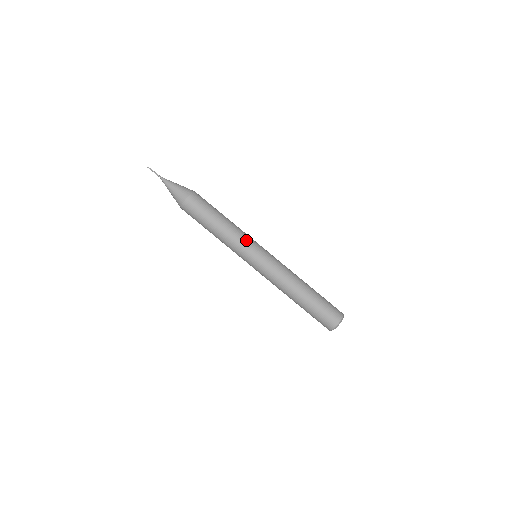
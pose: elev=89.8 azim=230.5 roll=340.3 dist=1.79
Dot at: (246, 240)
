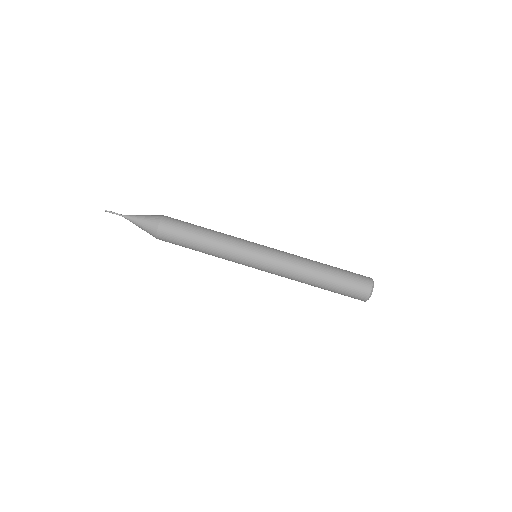
Dot at: (241, 239)
